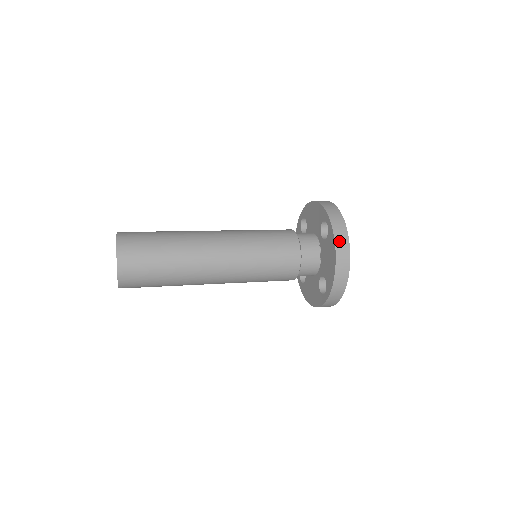
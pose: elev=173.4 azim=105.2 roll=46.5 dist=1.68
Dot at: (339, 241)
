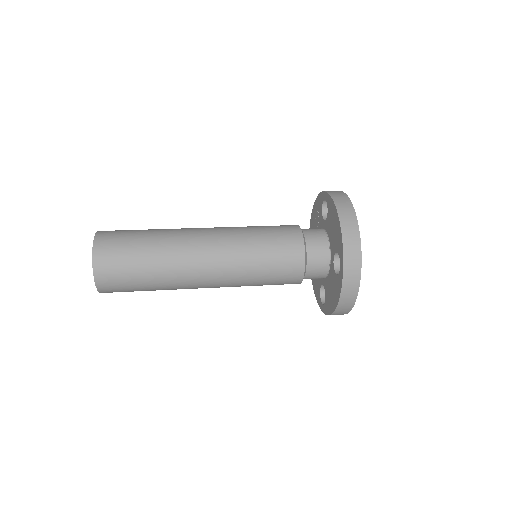
Dot at: (346, 294)
